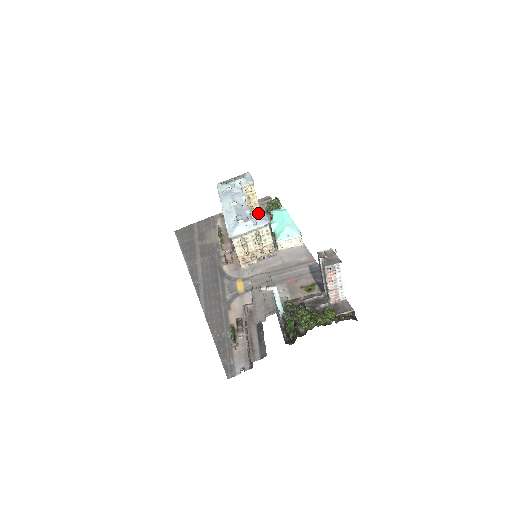
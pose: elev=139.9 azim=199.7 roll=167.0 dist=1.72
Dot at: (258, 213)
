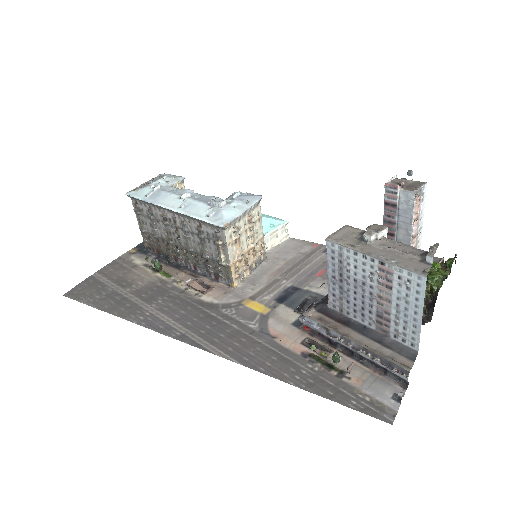
Dot at: (234, 194)
